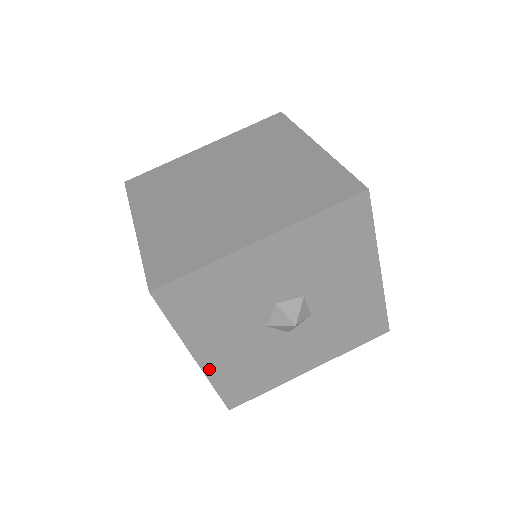
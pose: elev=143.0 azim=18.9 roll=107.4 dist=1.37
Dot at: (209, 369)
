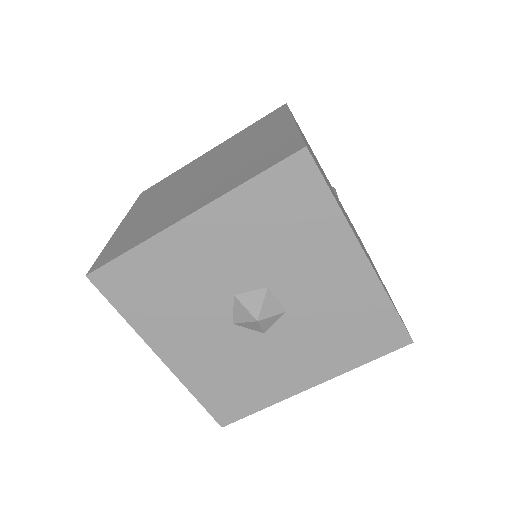
Dot at: (180, 372)
